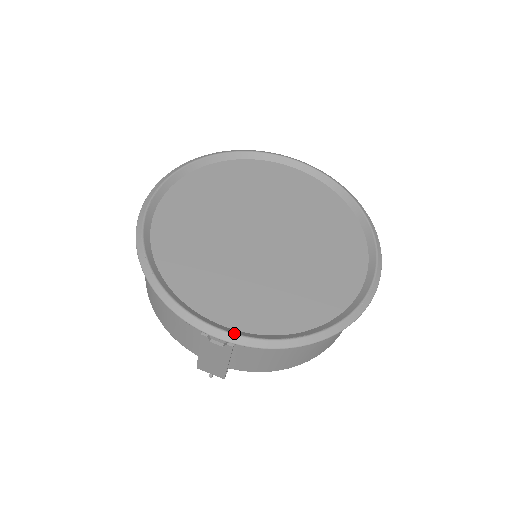
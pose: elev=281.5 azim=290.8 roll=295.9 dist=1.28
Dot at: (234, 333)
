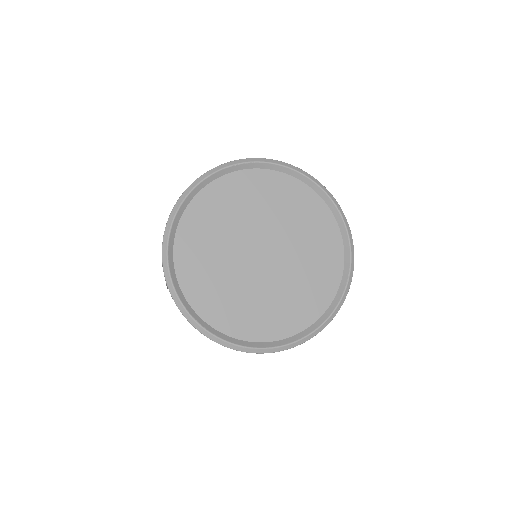
Dot at: (173, 282)
